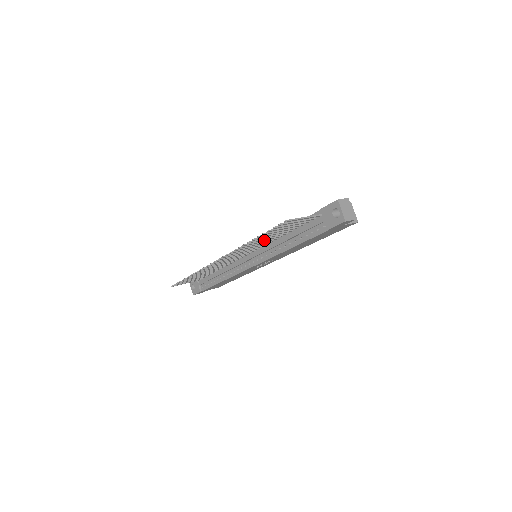
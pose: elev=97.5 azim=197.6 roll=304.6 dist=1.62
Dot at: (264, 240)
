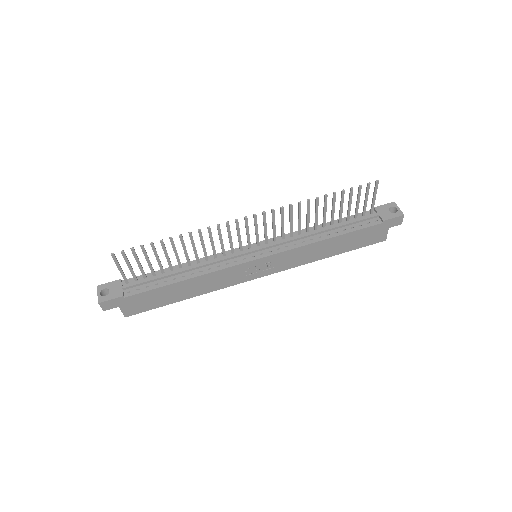
Dot at: (309, 218)
